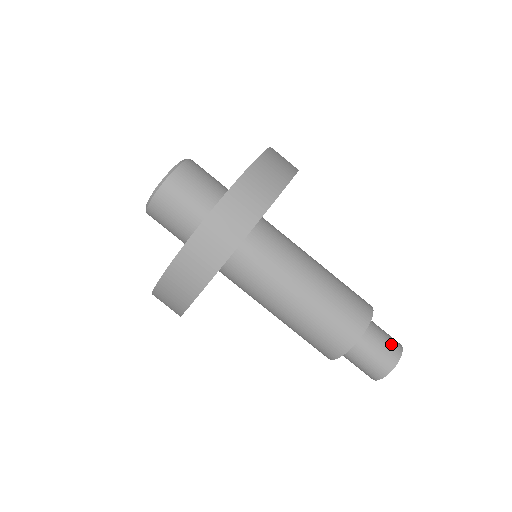
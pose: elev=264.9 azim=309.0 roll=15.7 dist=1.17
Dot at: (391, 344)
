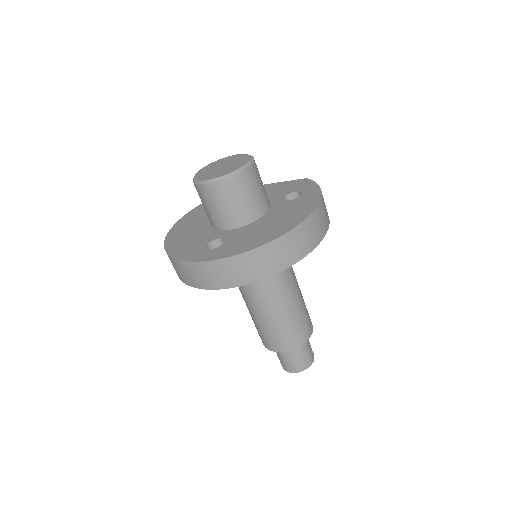
Dot at: (299, 364)
